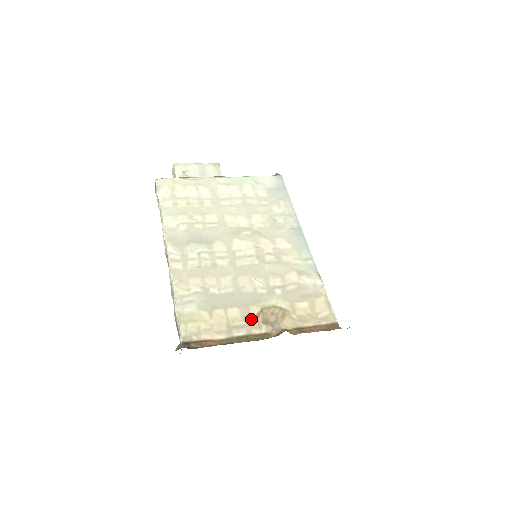
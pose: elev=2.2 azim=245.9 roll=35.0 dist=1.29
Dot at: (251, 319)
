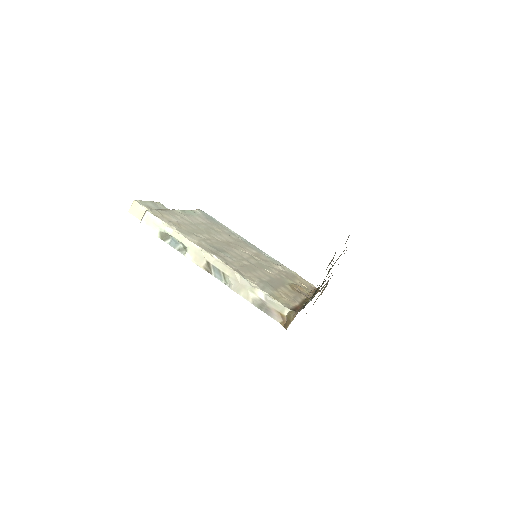
Dot at: (294, 292)
